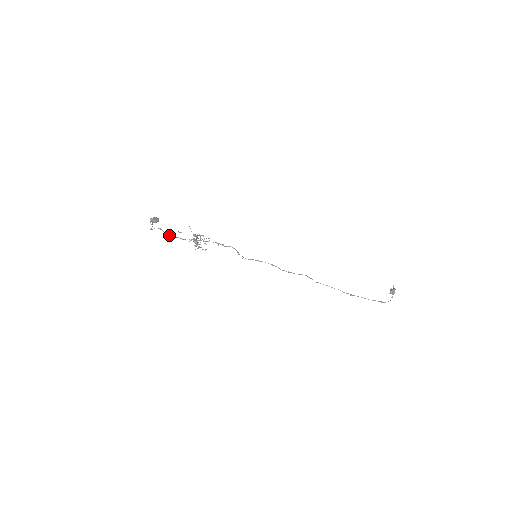
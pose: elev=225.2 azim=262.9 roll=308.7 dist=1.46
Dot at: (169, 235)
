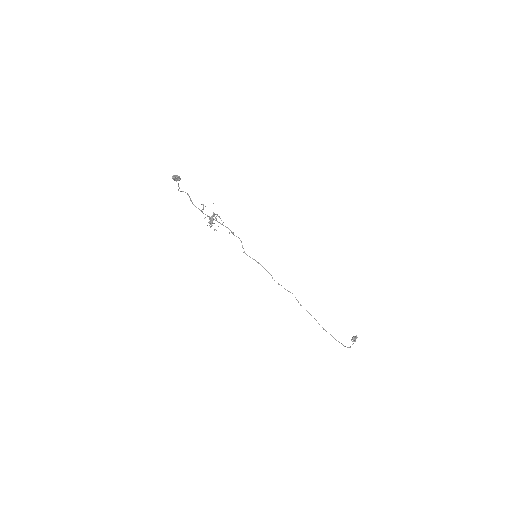
Dot at: (193, 204)
